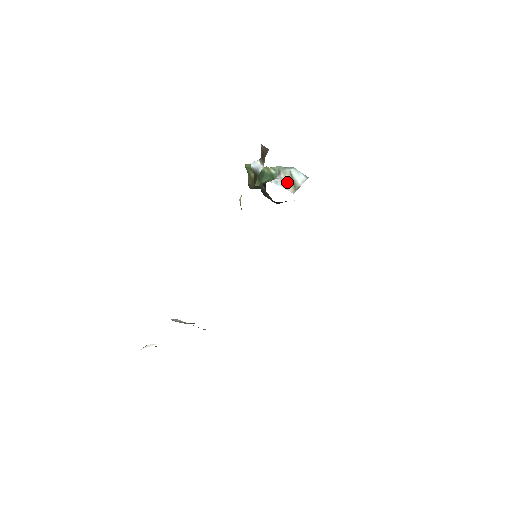
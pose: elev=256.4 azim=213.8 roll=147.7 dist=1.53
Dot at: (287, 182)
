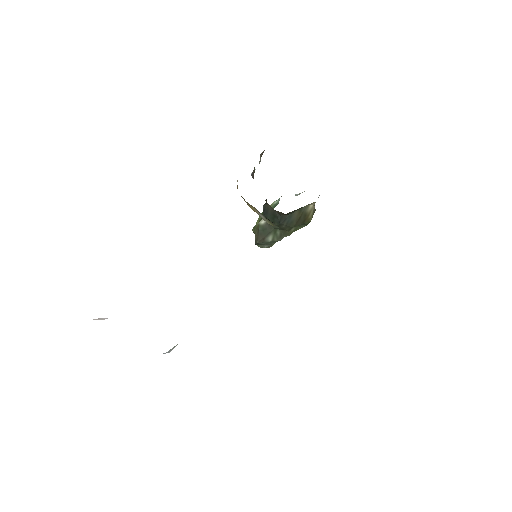
Dot at: occluded
